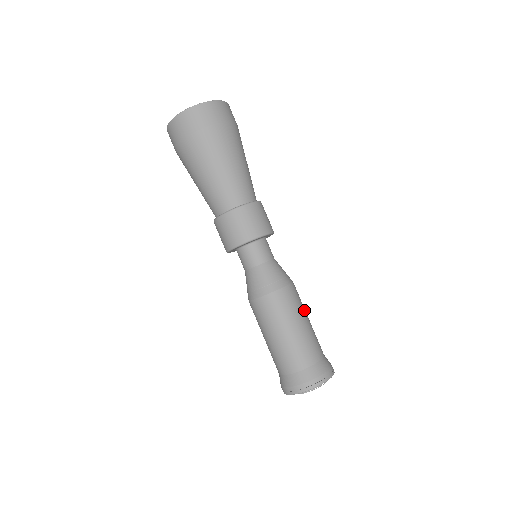
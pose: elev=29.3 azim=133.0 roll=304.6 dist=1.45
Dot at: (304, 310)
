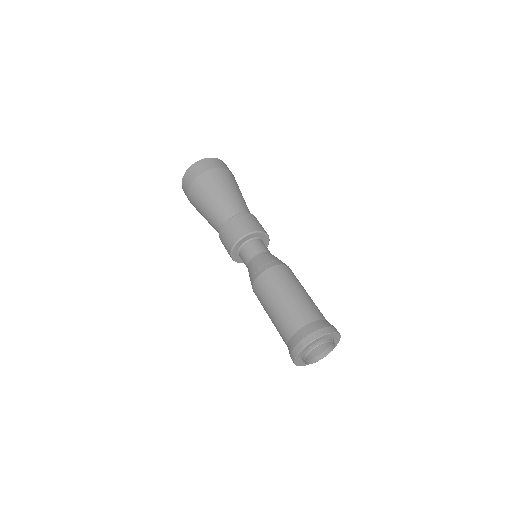
Dot at: (293, 284)
